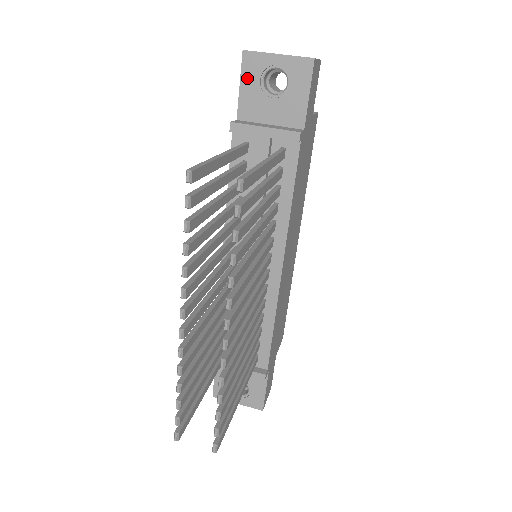
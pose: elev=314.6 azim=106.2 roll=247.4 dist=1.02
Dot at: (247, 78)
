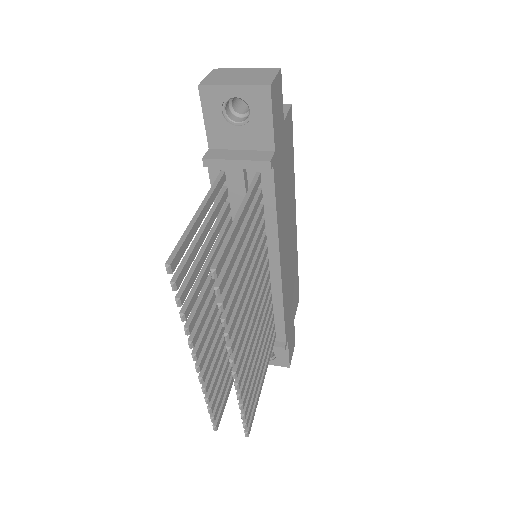
Dot at: (209, 111)
